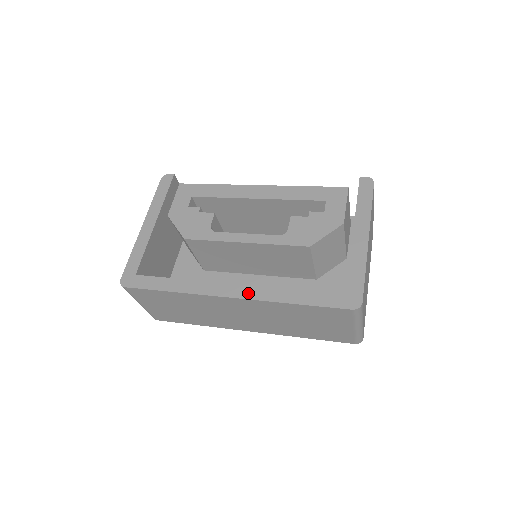
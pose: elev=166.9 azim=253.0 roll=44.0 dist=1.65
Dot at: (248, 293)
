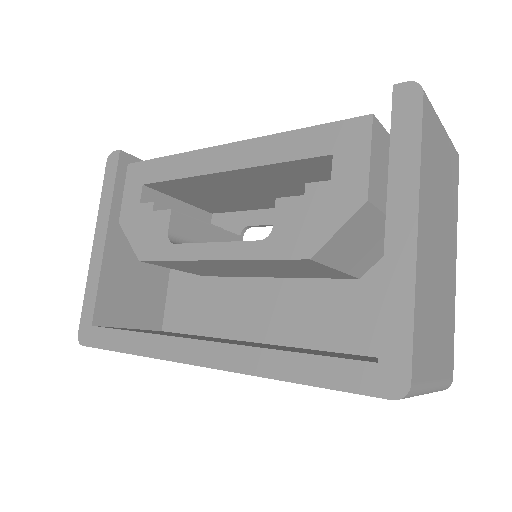
Dot at: (221, 358)
